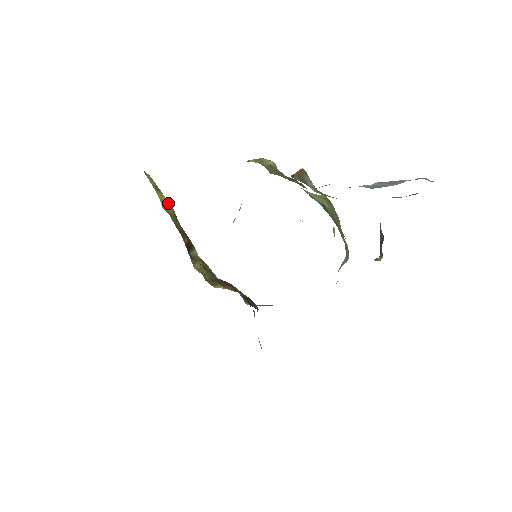
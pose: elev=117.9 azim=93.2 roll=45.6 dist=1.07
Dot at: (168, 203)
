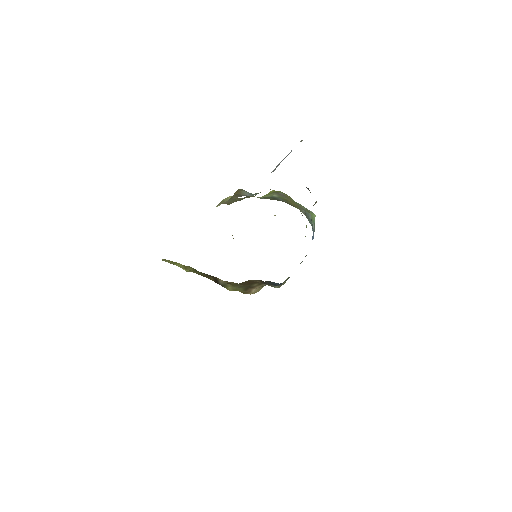
Dot at: (185, 266)
